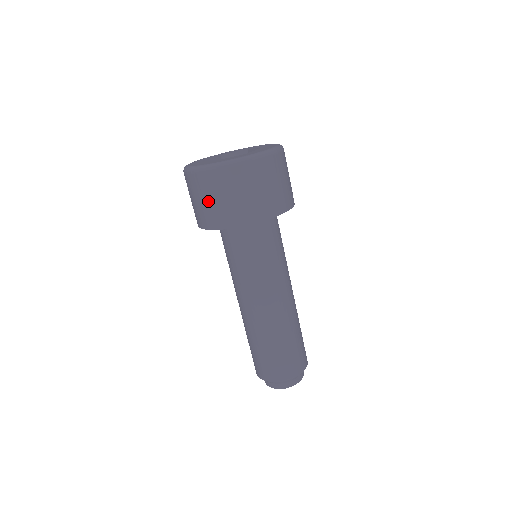
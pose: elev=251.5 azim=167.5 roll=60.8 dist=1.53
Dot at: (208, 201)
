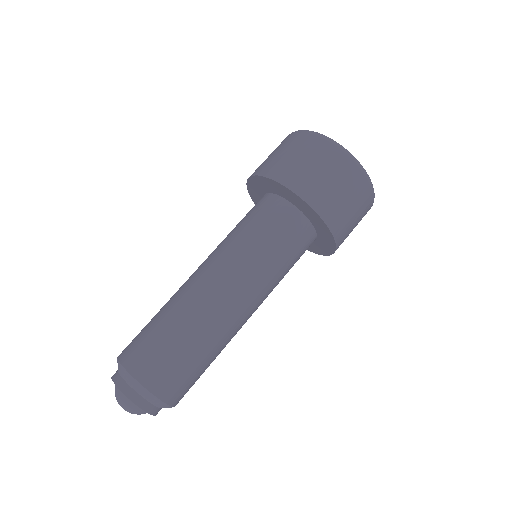
Dot at: (307, 162)
